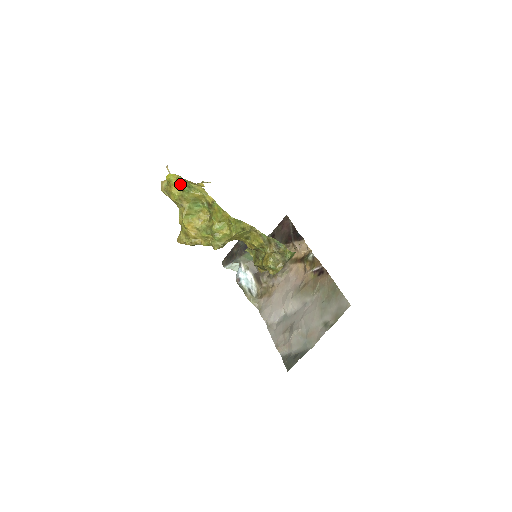
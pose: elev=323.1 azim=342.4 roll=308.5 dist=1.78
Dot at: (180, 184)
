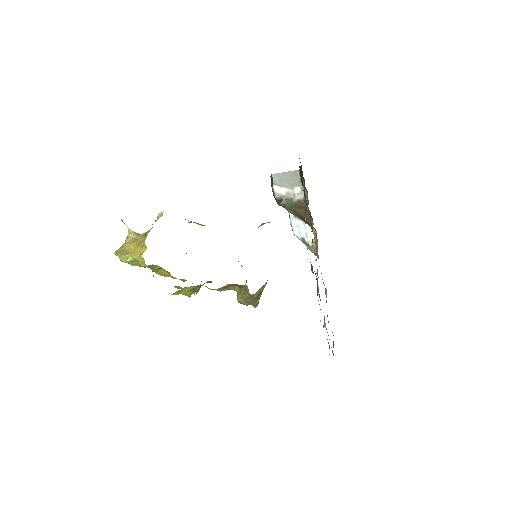
Dot at: occluded
